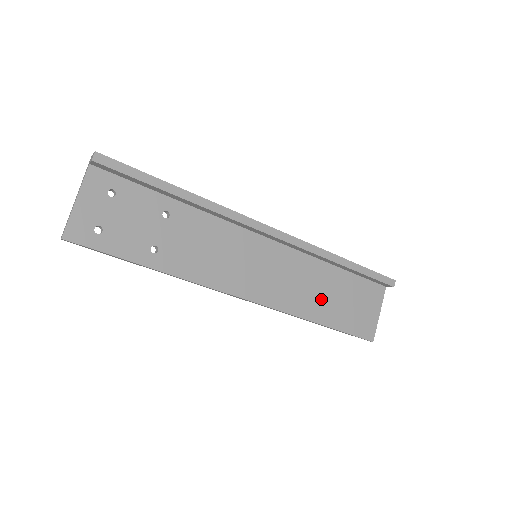
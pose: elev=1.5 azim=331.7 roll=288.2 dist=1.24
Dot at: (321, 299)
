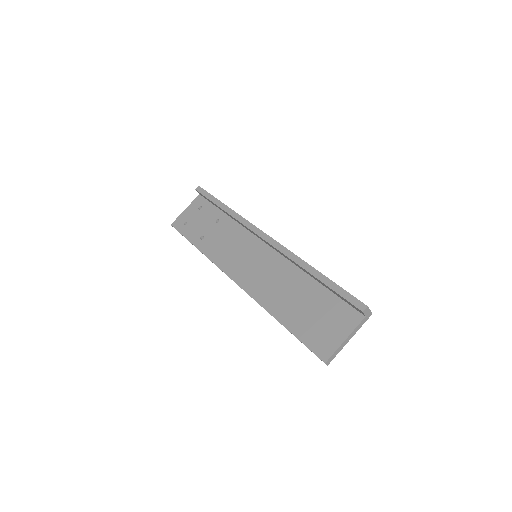
Dot at: (289, 301)
